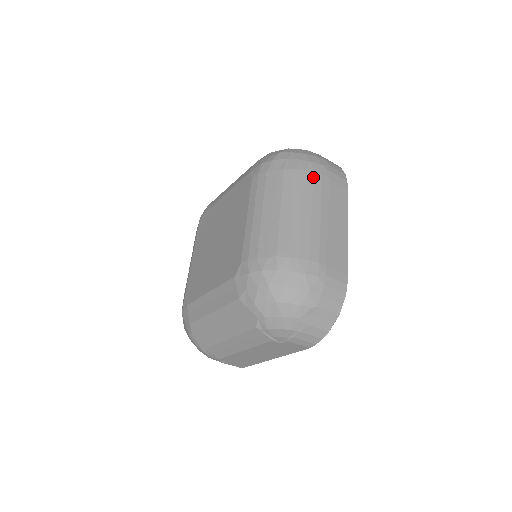
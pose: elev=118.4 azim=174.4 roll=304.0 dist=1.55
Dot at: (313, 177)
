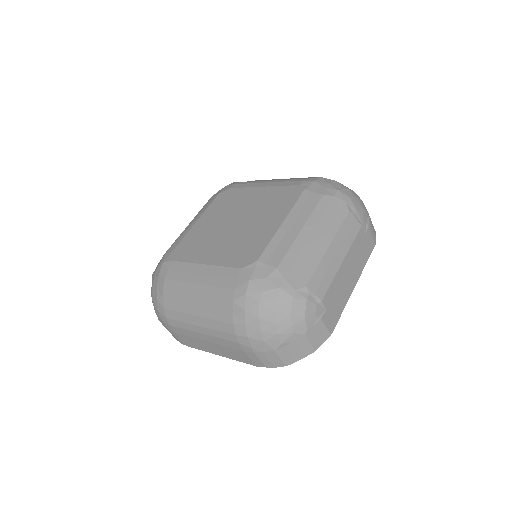
Dot at: occluded
